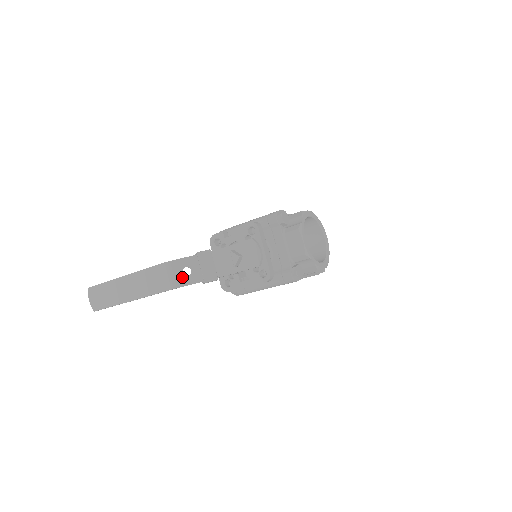
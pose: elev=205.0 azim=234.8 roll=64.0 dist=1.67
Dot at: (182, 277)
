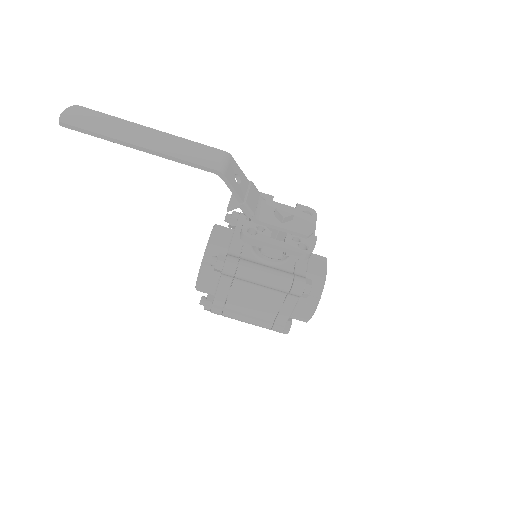
Dot at: (232, 176)
